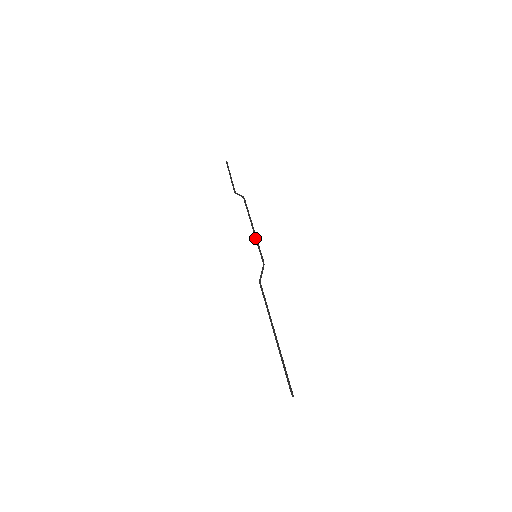
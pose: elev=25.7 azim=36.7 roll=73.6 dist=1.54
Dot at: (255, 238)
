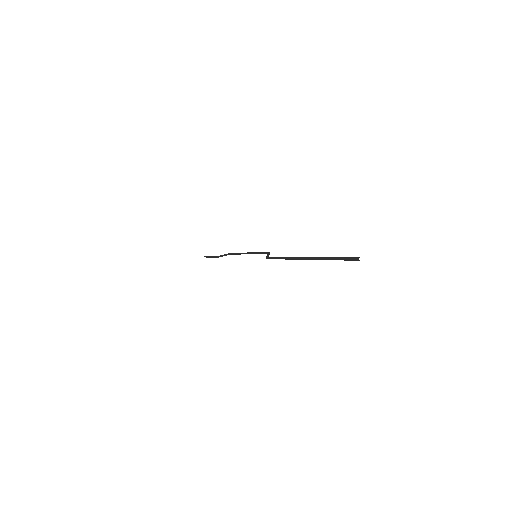
Dot at: (252, 252)
